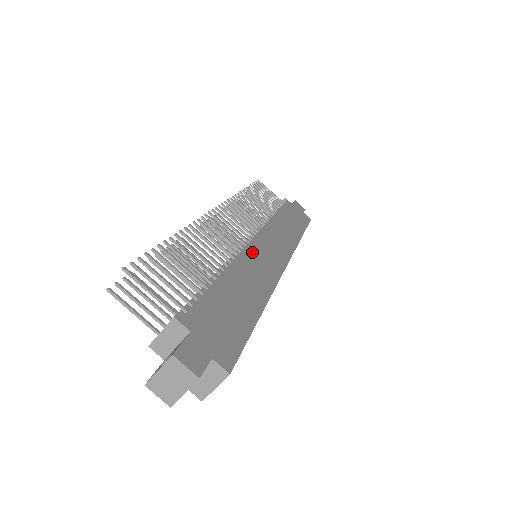
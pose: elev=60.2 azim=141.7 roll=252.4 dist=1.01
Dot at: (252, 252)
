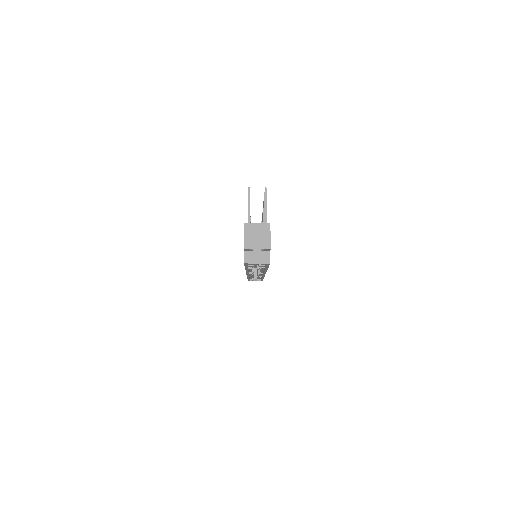
Dot at: occluded
